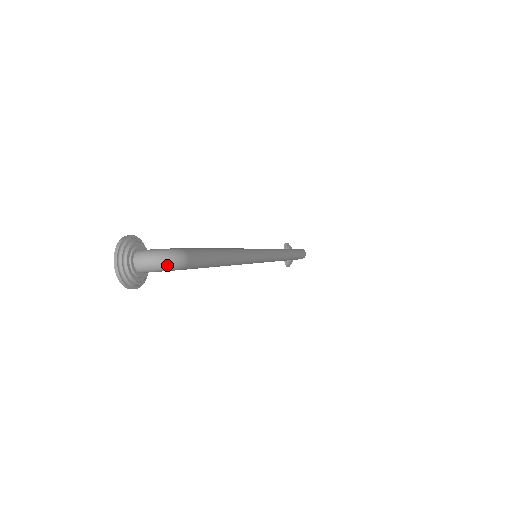
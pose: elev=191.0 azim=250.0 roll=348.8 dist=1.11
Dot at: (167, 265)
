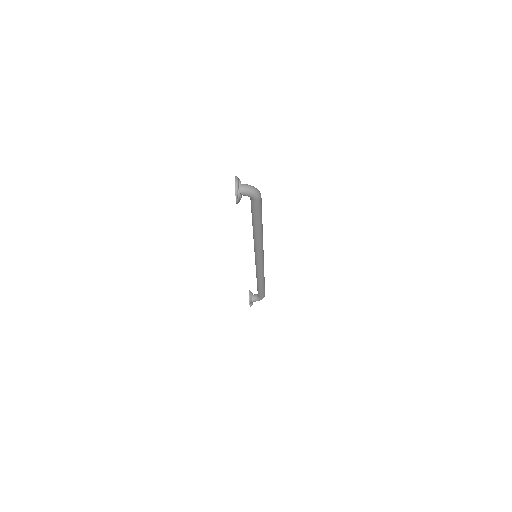
Dot at: (256, 192)
